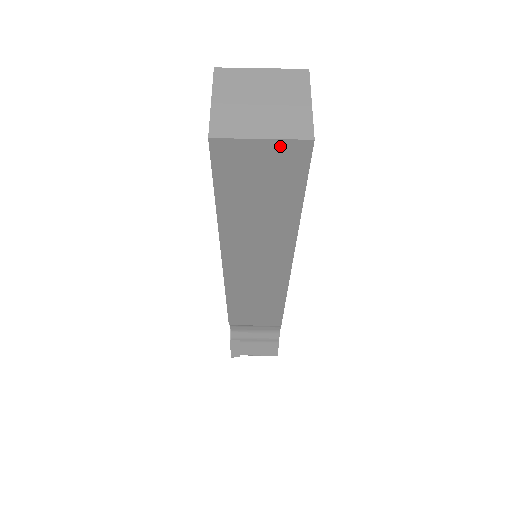
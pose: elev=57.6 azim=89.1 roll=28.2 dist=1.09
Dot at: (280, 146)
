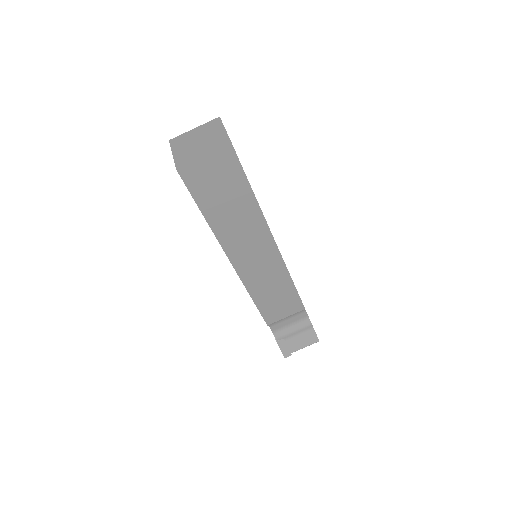
Dot at: (216, 157)
